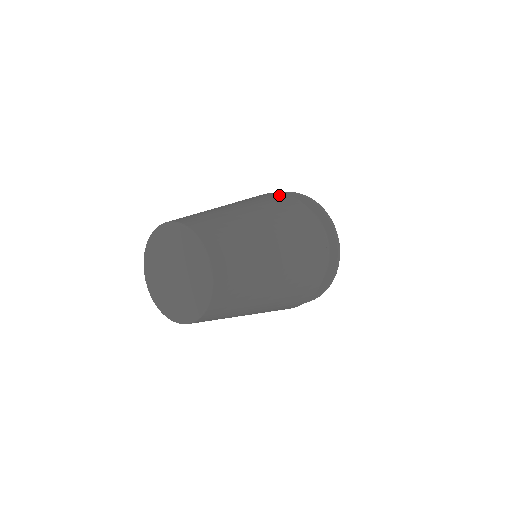
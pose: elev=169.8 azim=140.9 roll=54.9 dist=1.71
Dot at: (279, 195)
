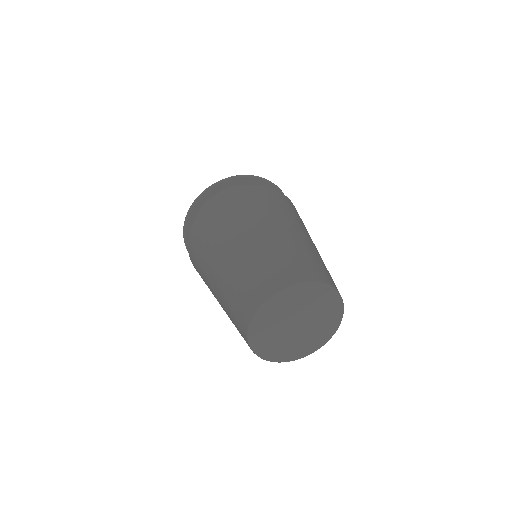
Dot at: occluded
